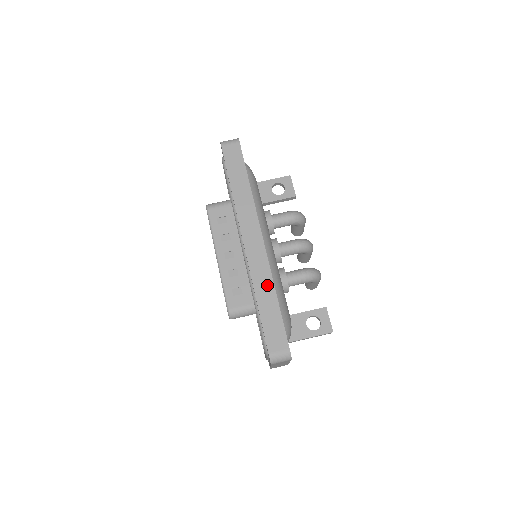
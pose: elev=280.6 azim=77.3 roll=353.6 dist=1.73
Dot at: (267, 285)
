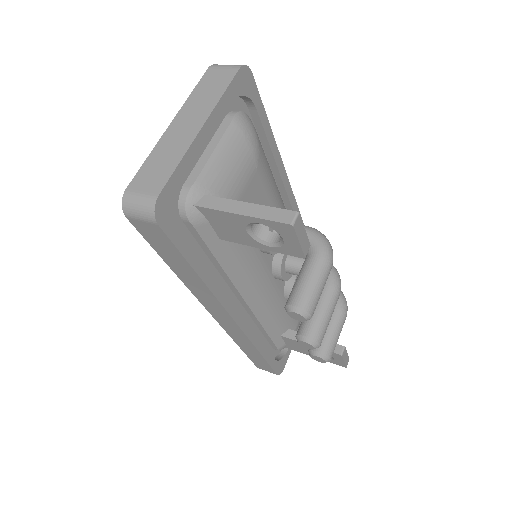
Dot at: occluded
